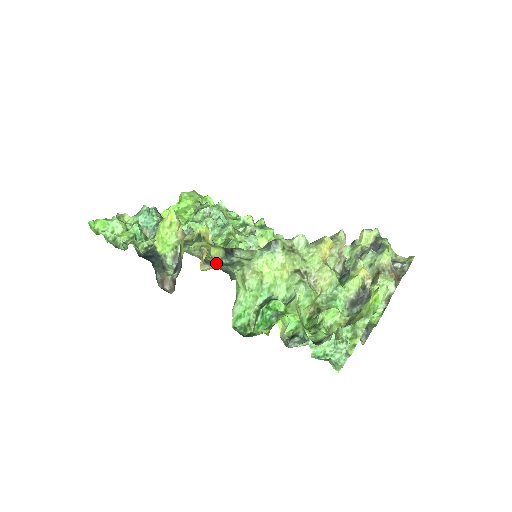
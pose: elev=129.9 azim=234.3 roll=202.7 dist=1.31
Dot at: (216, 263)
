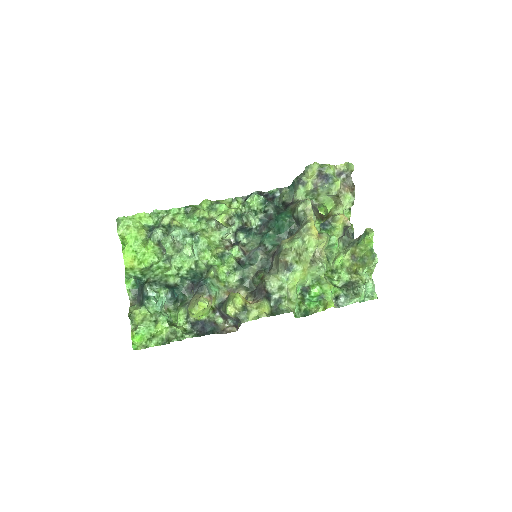
Dot at: (271, 313)
